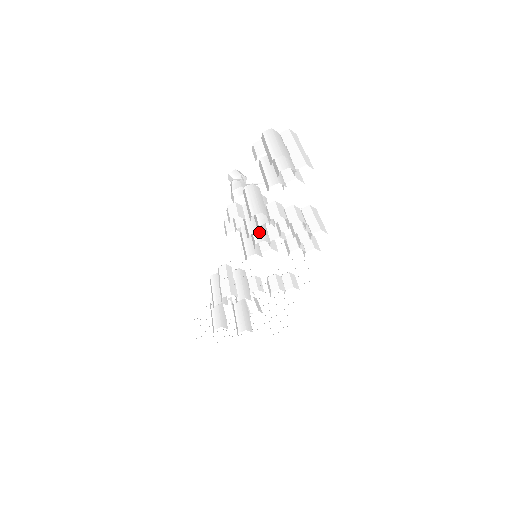
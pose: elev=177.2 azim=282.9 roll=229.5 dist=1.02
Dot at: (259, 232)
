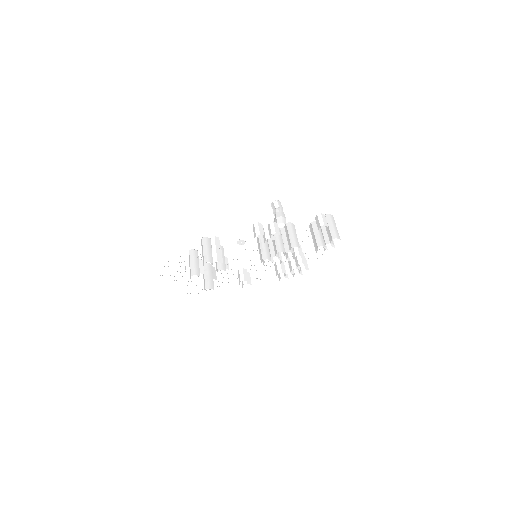
Dot at: occluded
